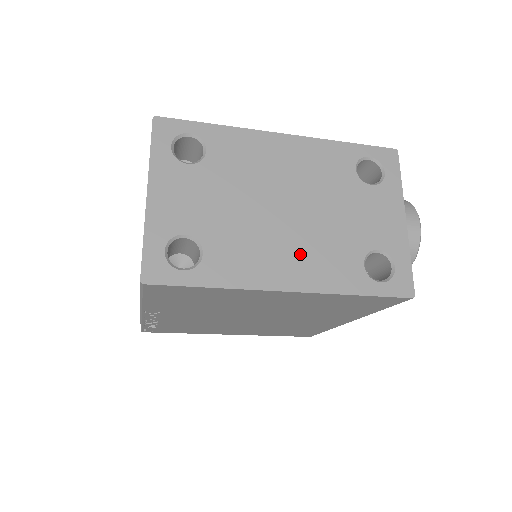
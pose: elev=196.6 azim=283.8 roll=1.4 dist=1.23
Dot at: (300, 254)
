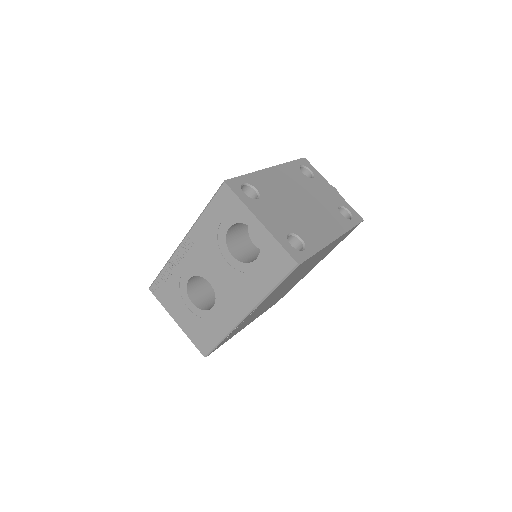
Dot at: (324, 221)
